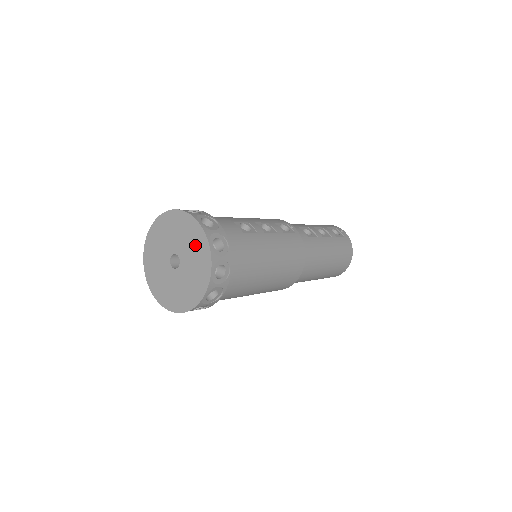
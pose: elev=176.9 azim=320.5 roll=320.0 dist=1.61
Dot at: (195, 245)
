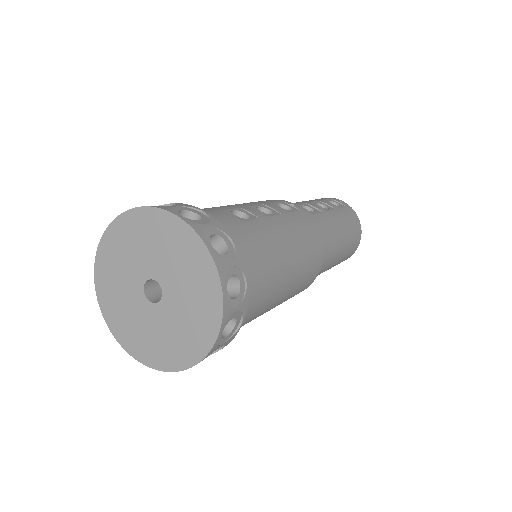
Dot at: (182, 255)
